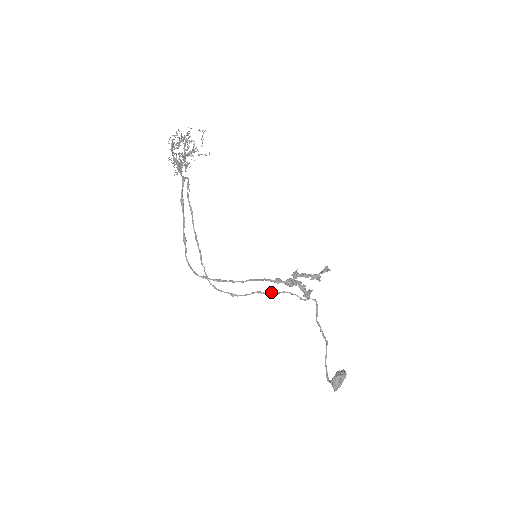
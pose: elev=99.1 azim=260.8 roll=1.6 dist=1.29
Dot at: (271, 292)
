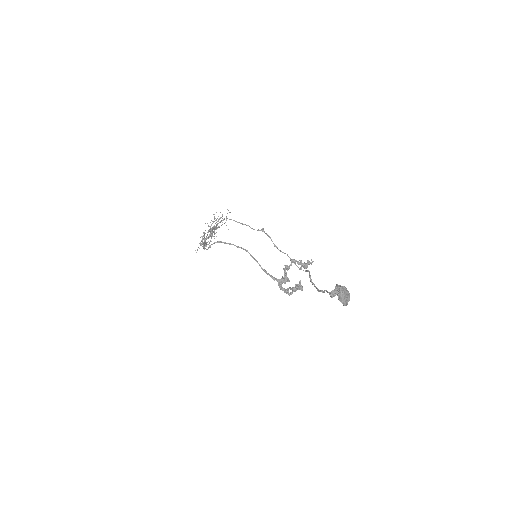
Dot at: (271, 239)
